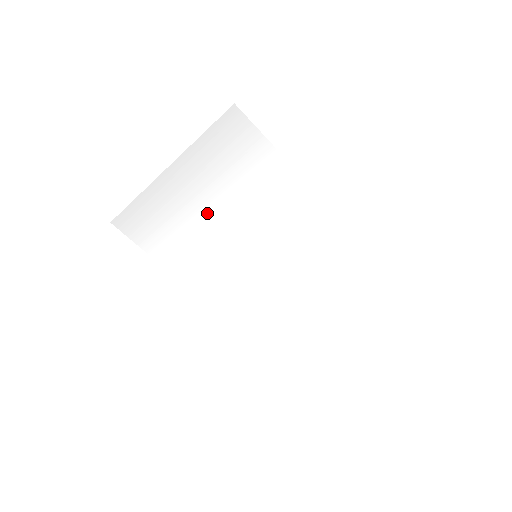
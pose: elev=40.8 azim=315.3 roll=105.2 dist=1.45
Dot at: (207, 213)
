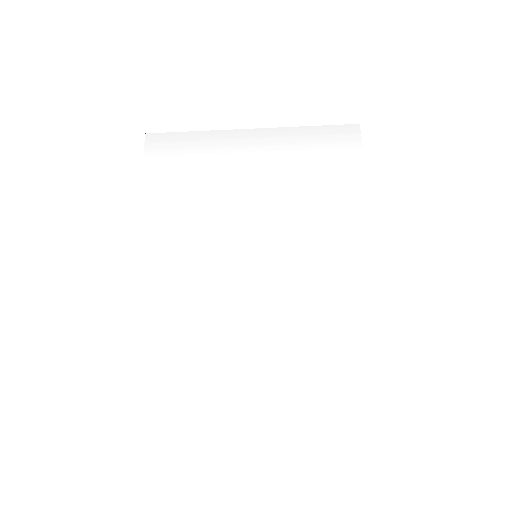
Dot at: (251, 183)
